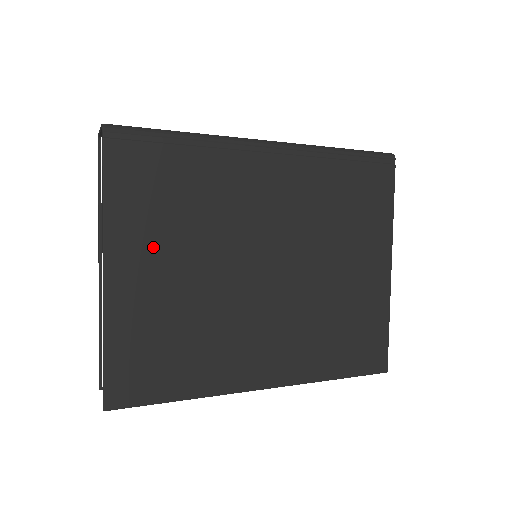
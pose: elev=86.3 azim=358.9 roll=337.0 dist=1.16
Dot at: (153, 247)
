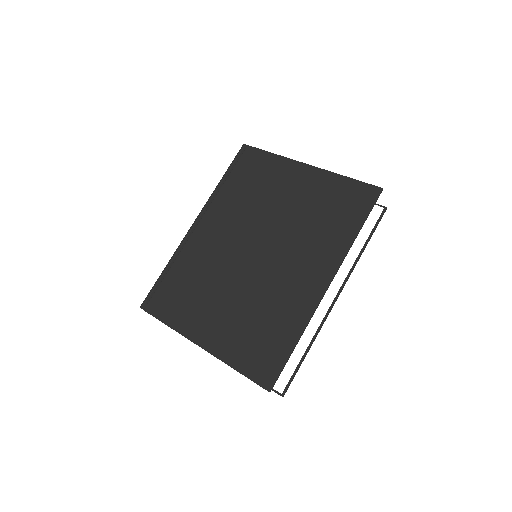
Dot at: (203, 312)
